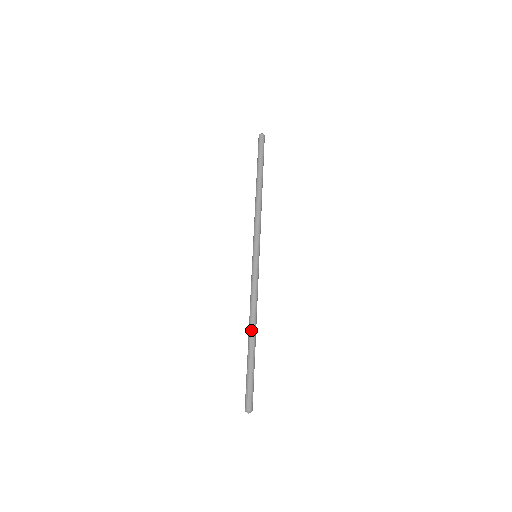
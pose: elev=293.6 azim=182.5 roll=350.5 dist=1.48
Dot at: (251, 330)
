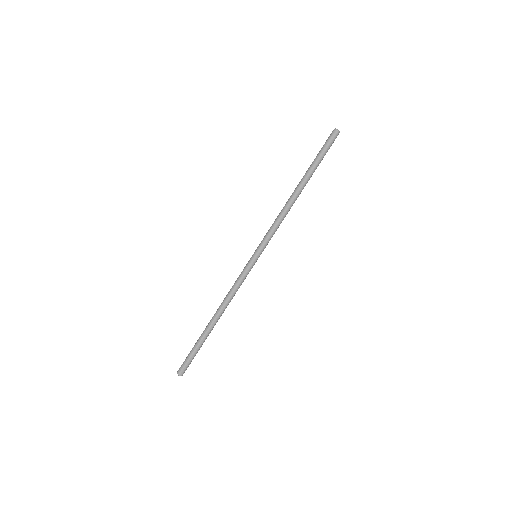
Dot at: (213, 316)
